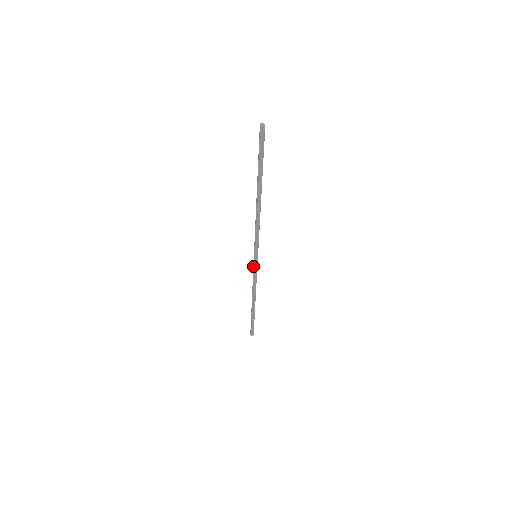
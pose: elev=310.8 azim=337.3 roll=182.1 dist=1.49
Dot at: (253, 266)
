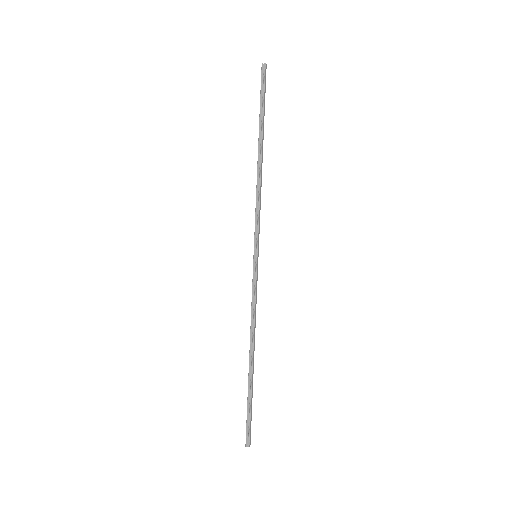
Dot at: occluded
